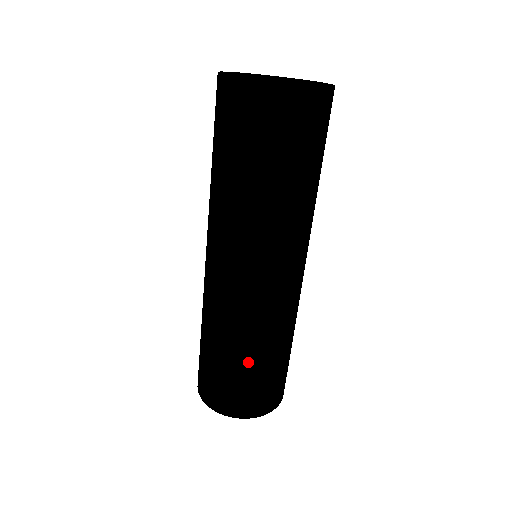
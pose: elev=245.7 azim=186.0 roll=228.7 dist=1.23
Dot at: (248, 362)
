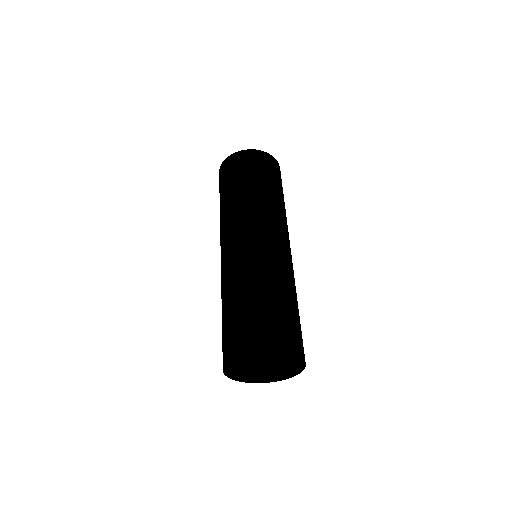
Dot at: (234, 302)
